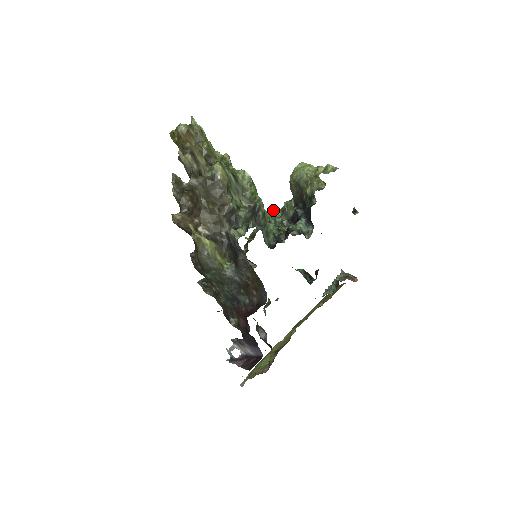
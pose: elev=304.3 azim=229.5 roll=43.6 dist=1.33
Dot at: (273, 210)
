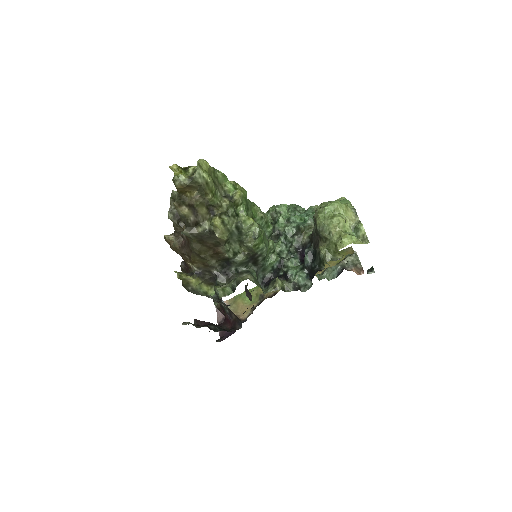
Dot at: (291, 217)
